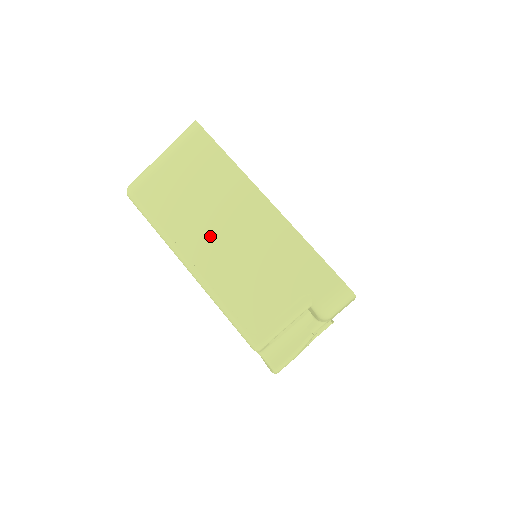
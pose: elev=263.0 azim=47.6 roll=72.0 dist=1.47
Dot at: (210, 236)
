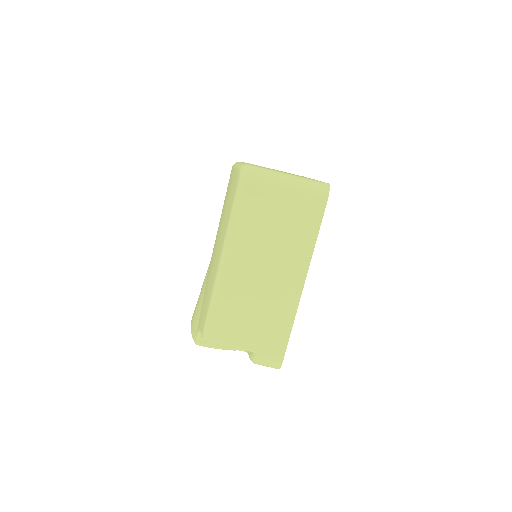
Dot at: (254, 262)
